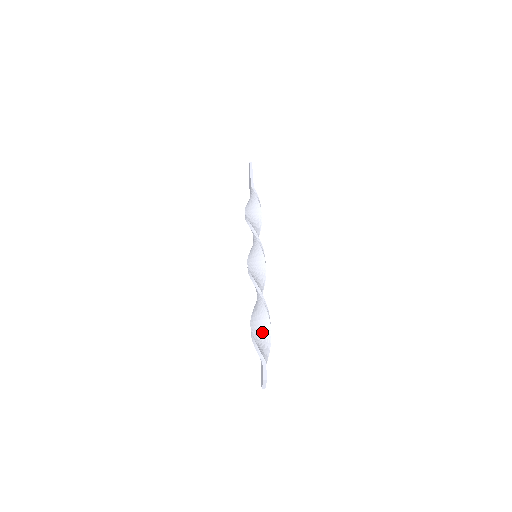
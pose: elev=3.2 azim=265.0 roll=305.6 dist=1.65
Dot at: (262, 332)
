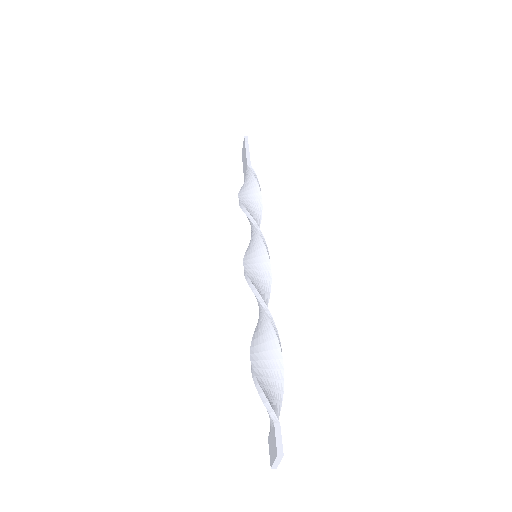
Dot at: (270, 371)
